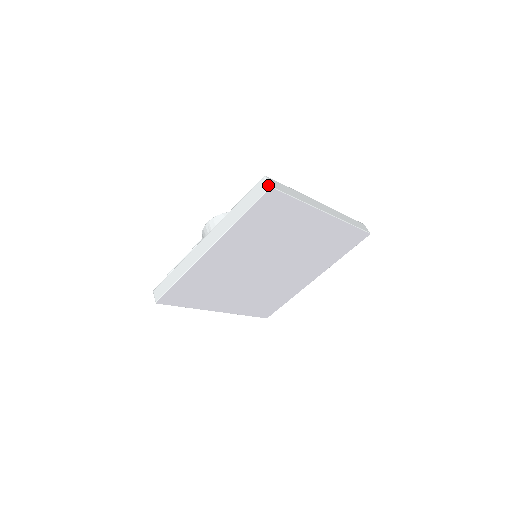
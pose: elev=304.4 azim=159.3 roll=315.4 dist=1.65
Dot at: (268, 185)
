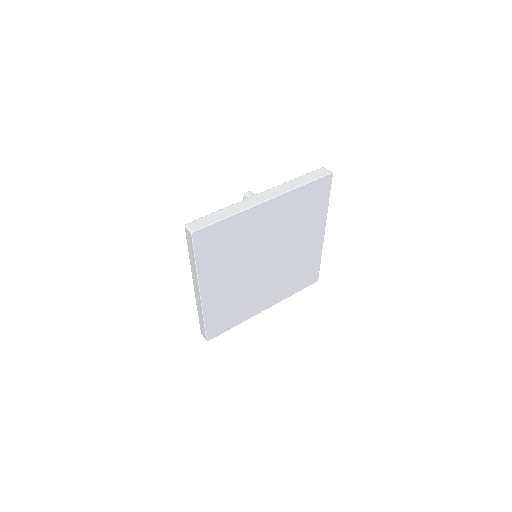
Dot at: (189, 232)
